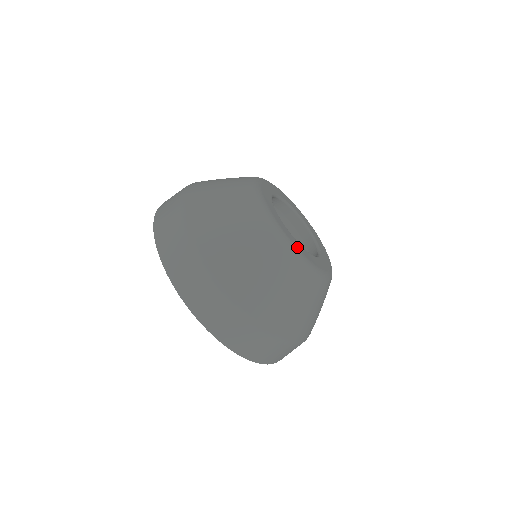
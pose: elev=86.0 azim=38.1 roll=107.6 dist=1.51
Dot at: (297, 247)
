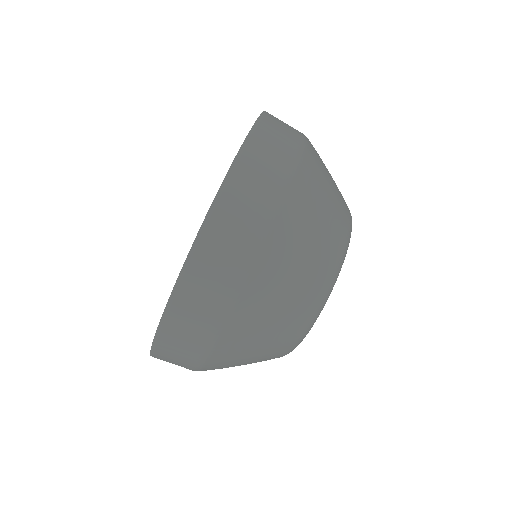
Dot at: occluded
